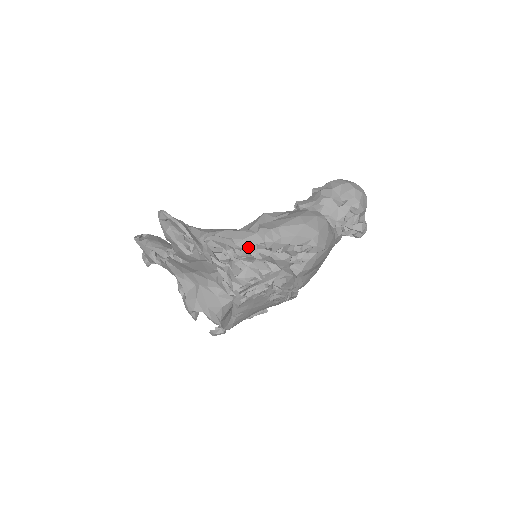
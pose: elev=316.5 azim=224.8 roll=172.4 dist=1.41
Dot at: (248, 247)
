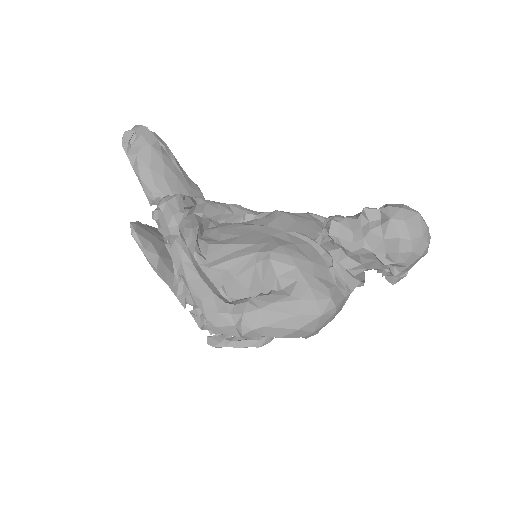
Dot at: (221, 334)
